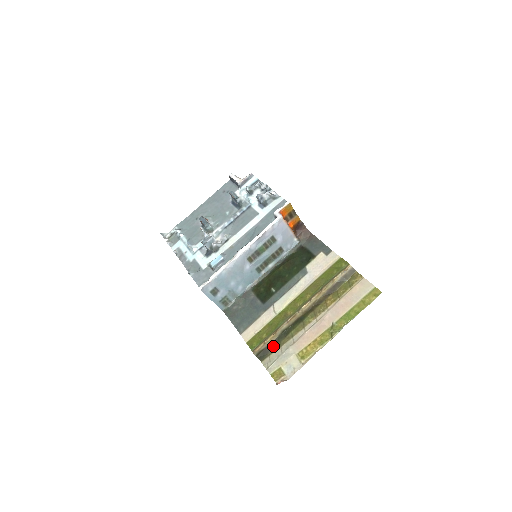
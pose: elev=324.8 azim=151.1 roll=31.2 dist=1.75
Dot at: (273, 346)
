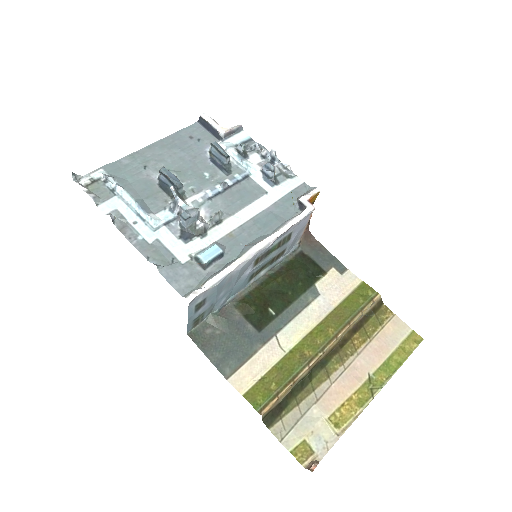
Dot at: (286, 403)
